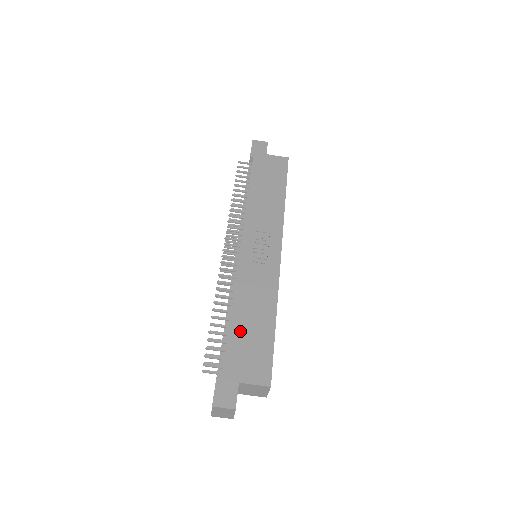
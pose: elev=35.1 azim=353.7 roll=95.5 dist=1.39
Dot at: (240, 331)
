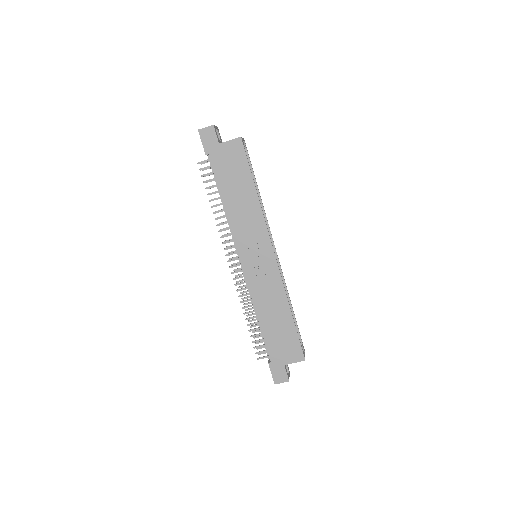
Dot at: (271, 332)
